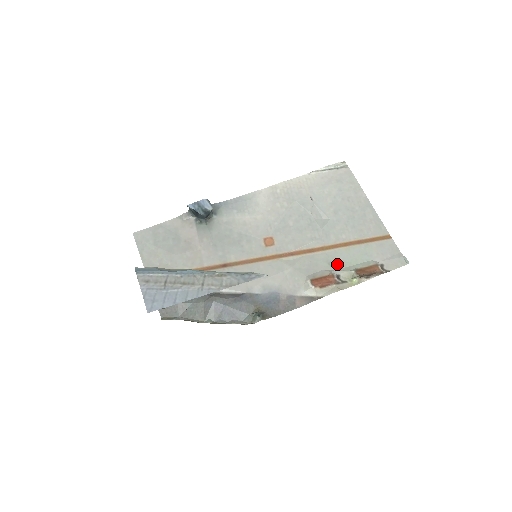
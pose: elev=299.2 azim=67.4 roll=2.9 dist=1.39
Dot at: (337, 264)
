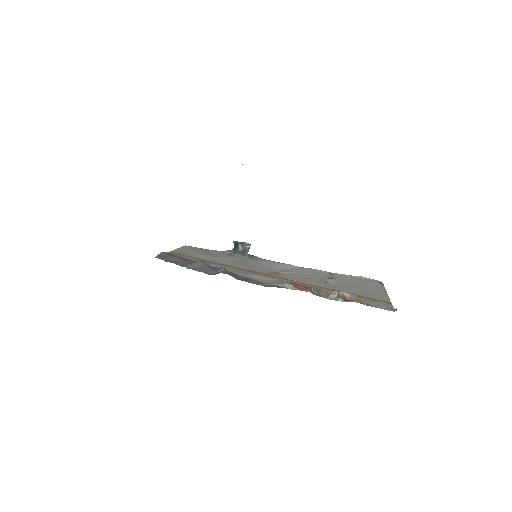
Dot at: (323, 292)
